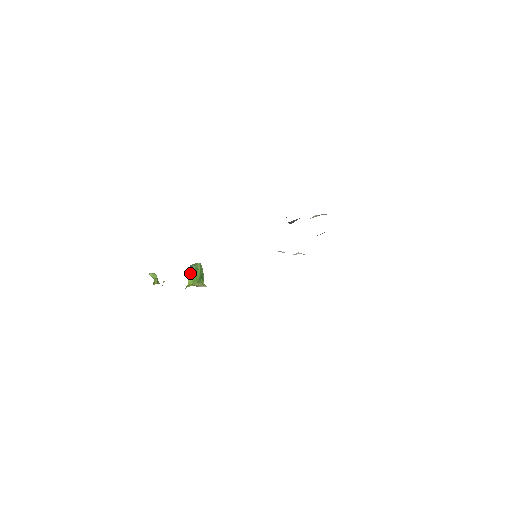
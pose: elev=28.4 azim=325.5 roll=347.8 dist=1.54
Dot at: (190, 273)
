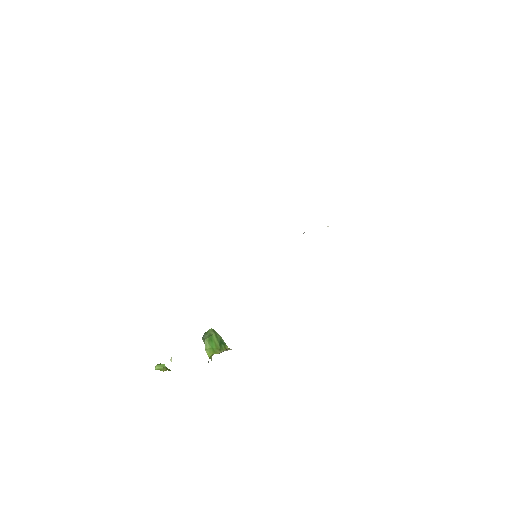
Dot at: occluded
